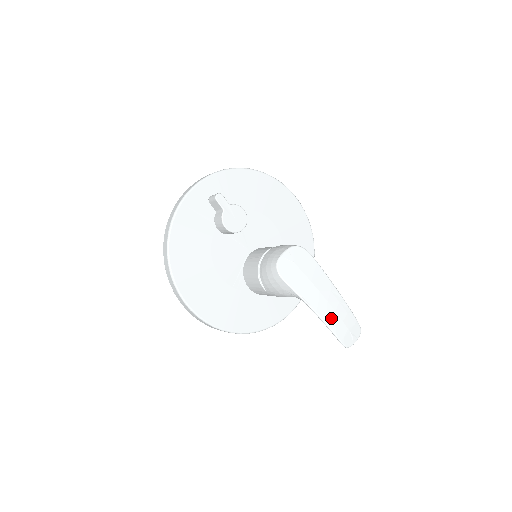
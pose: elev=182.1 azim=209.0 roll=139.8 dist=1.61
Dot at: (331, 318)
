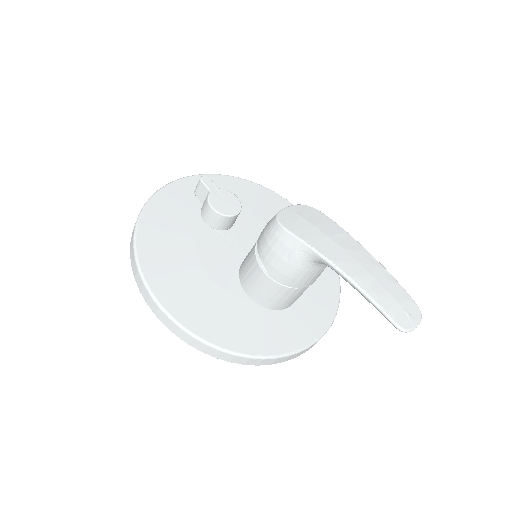
Dot at: (367, 282)
